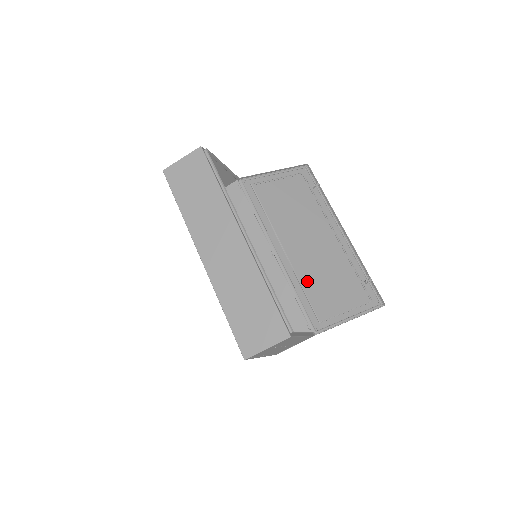
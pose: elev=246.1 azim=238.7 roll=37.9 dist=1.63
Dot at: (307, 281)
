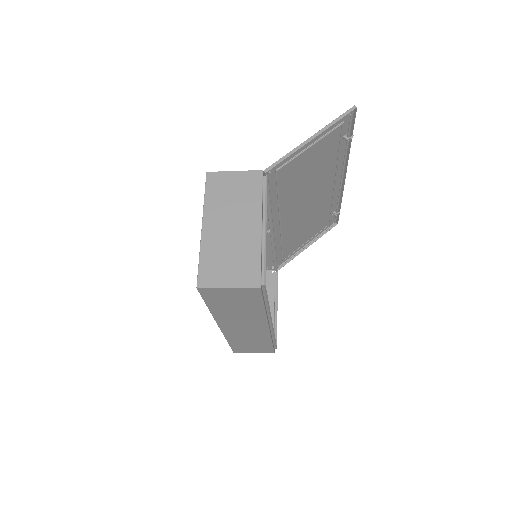
Dot at: (288, 238)
